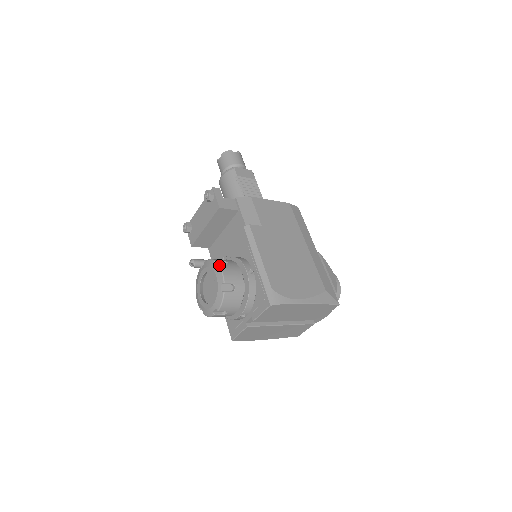
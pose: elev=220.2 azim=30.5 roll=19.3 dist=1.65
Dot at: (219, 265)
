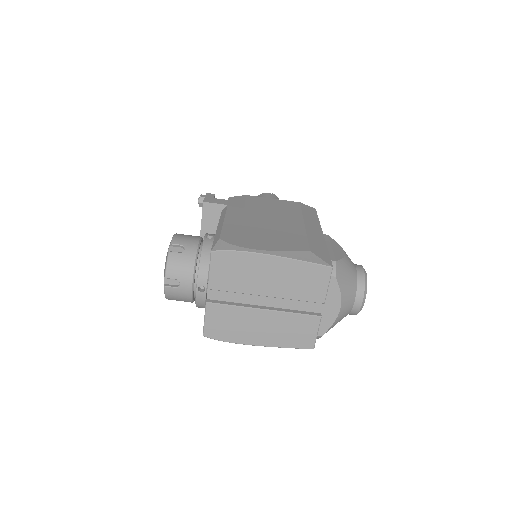
Dot at: occluded
